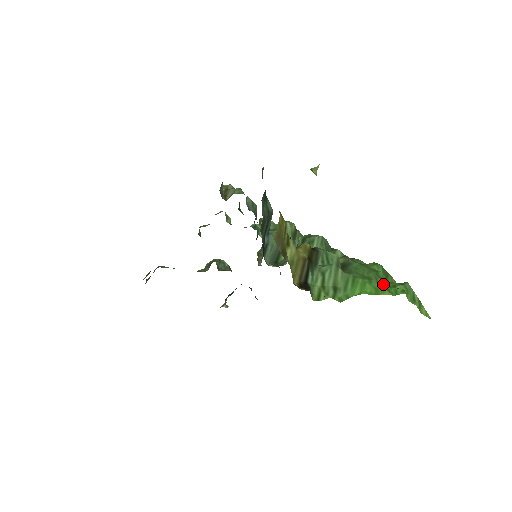
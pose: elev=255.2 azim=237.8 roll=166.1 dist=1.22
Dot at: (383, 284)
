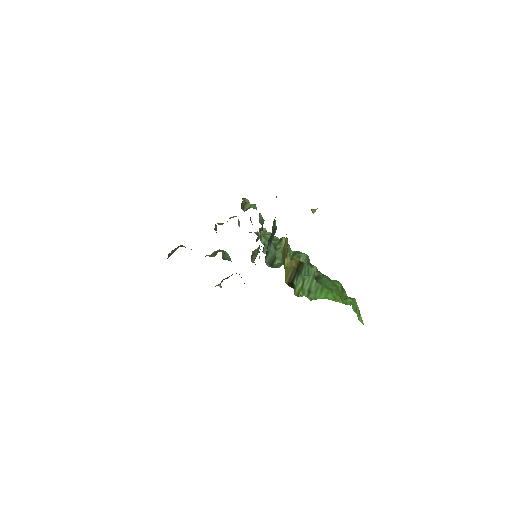
Dot at: (340, 296)
